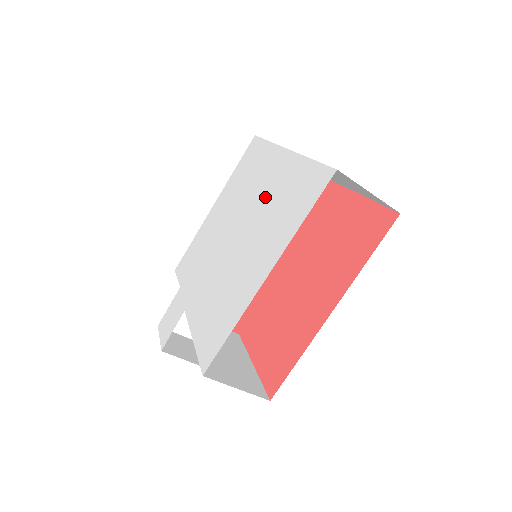
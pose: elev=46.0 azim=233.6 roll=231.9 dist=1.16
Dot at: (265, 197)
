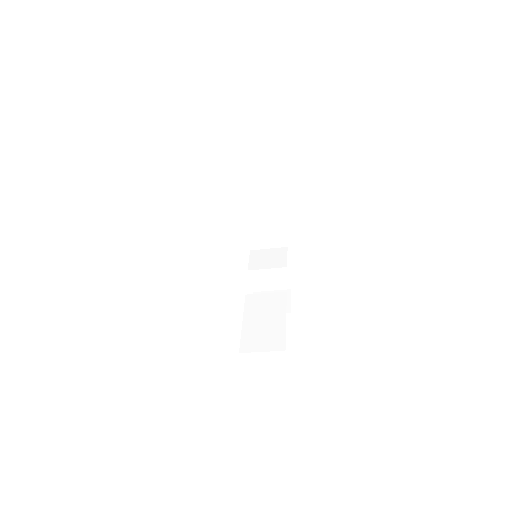
Dot at: occluded
